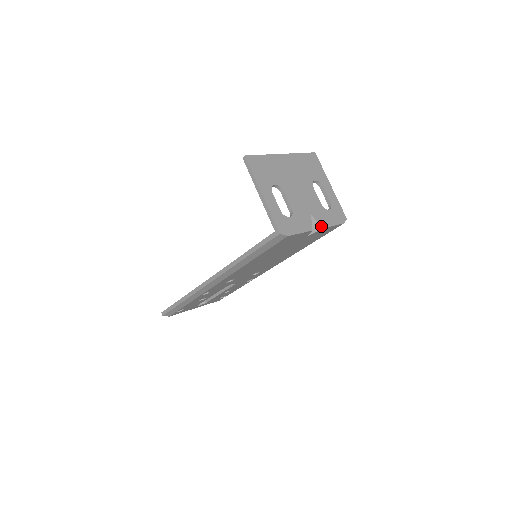
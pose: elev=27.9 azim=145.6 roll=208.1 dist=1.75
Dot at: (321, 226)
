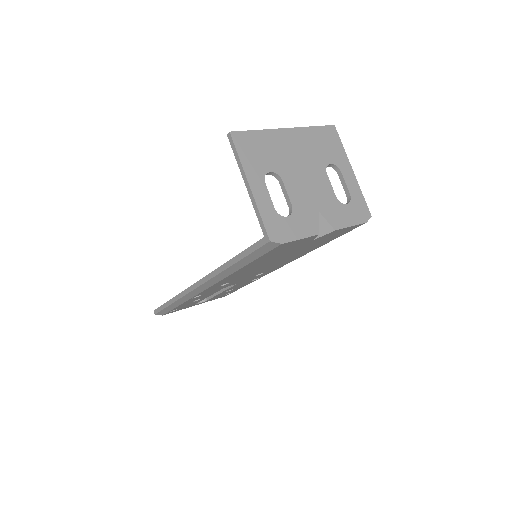
Dot at: (333, 228)
